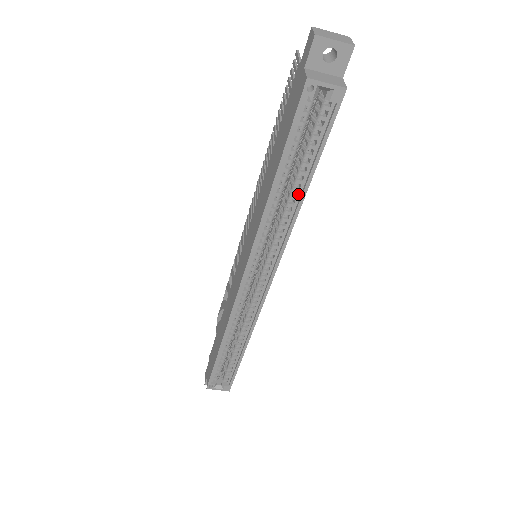
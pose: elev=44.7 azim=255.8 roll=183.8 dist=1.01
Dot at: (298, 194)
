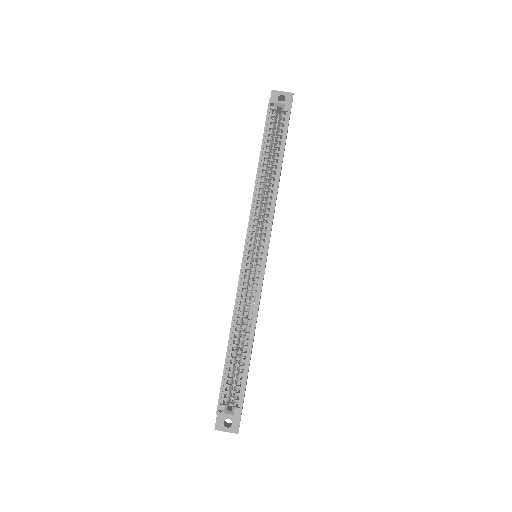
Dot at: (276, 173)
